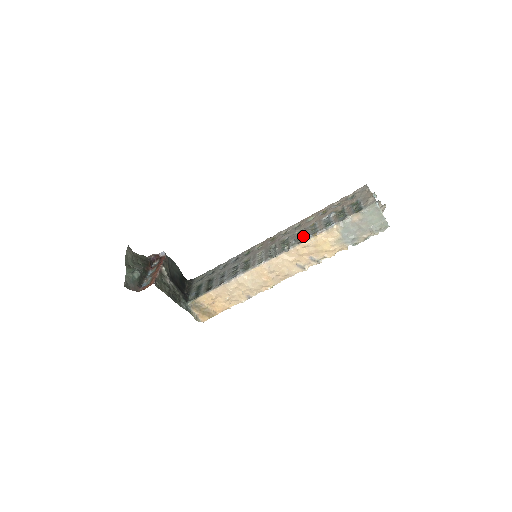
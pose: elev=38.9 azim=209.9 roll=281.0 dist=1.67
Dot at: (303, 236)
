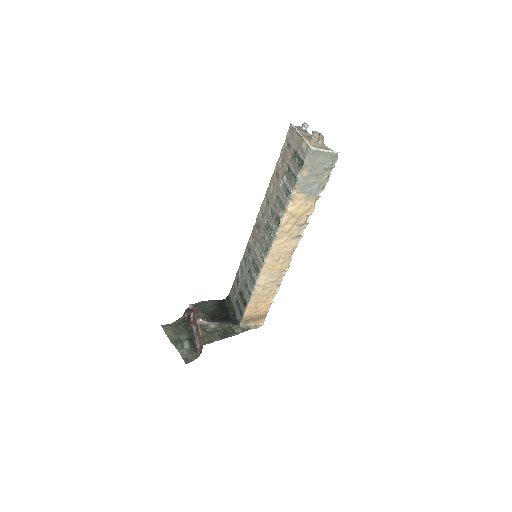
Dot at: (277, 216)
